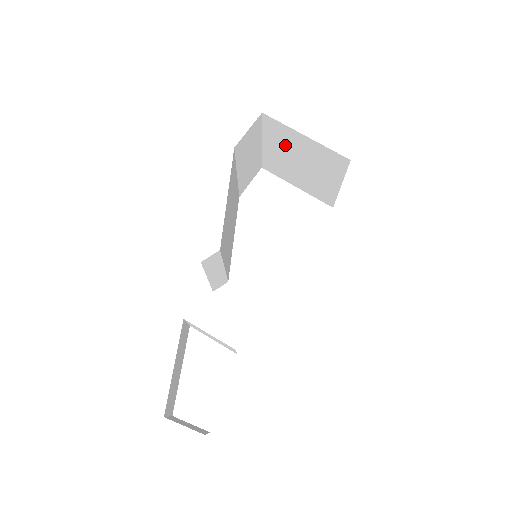
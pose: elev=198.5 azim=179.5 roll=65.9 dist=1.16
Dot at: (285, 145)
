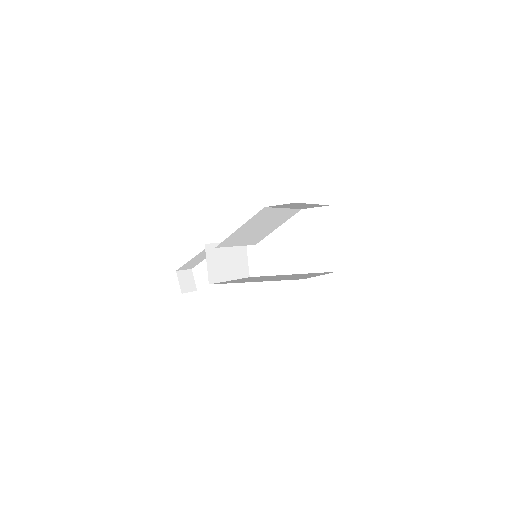
Dot at: occluded
